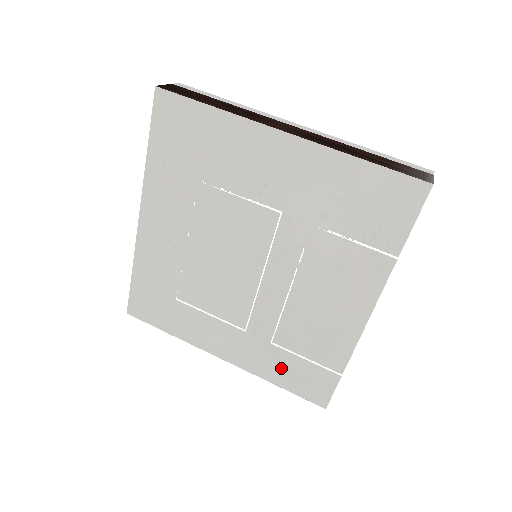
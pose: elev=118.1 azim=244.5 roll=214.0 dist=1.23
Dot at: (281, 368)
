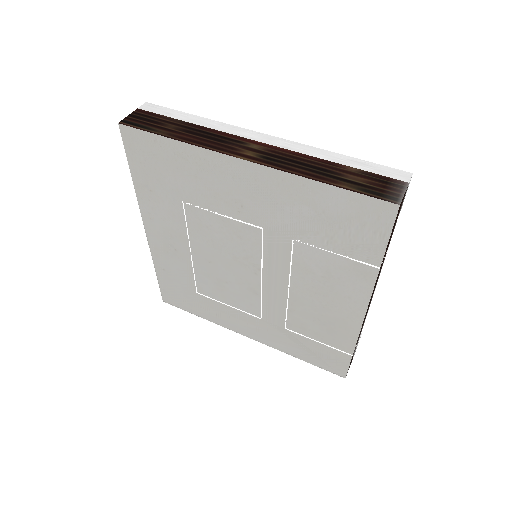
Dot at: (299, 347)
